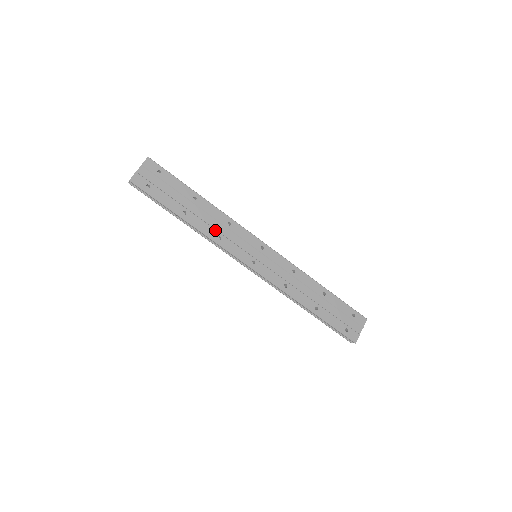
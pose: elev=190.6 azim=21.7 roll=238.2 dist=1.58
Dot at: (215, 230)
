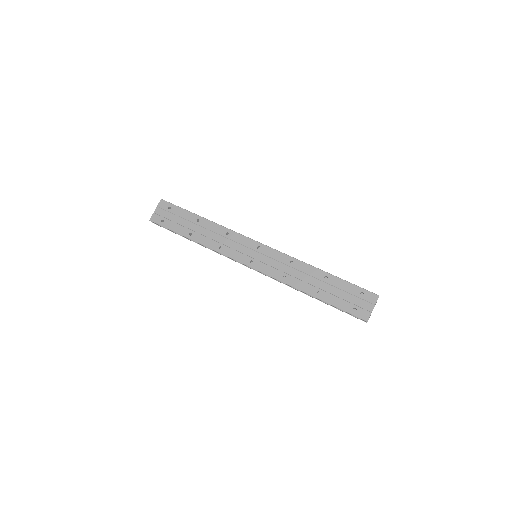
Dot at: (216, 242)
